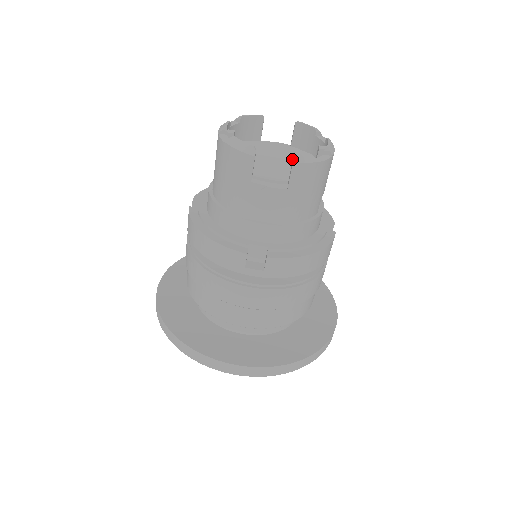
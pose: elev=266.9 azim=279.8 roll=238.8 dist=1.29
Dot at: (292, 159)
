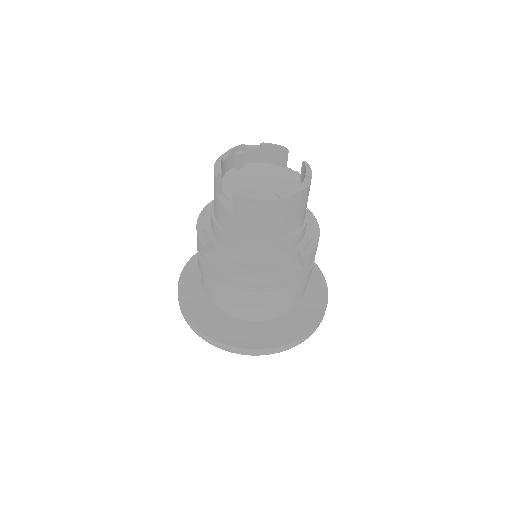
Dot at: occluded
